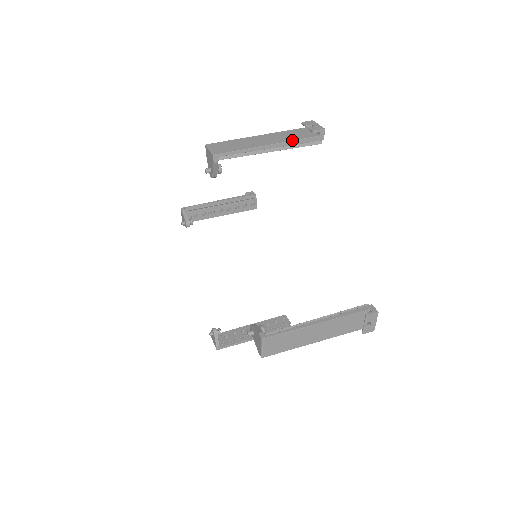
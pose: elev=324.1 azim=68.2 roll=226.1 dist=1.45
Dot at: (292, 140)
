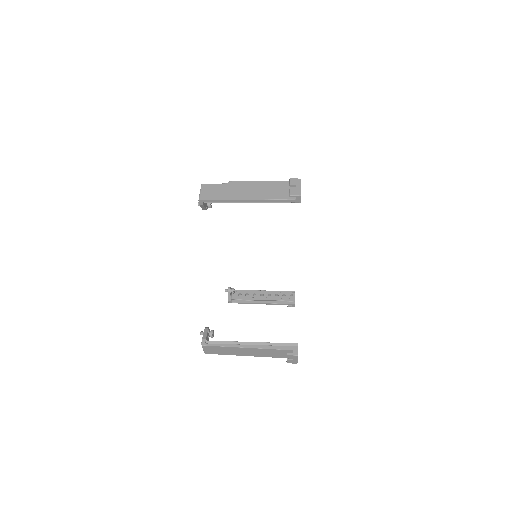
Dot at: (269, 199)
